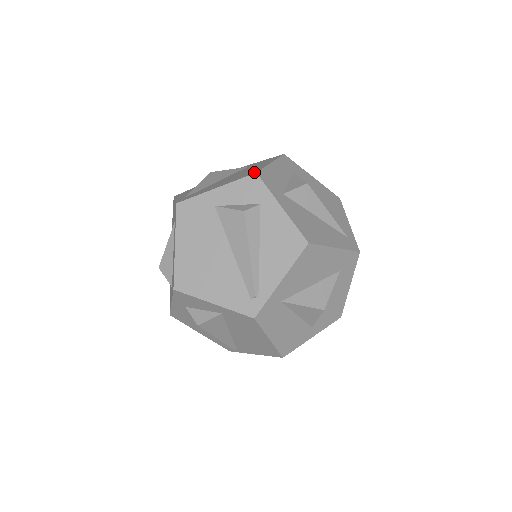
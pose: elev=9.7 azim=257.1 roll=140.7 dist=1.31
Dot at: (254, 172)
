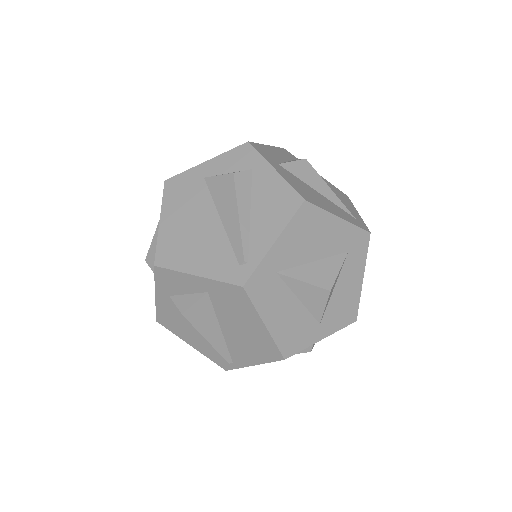
Dot at: occluded
